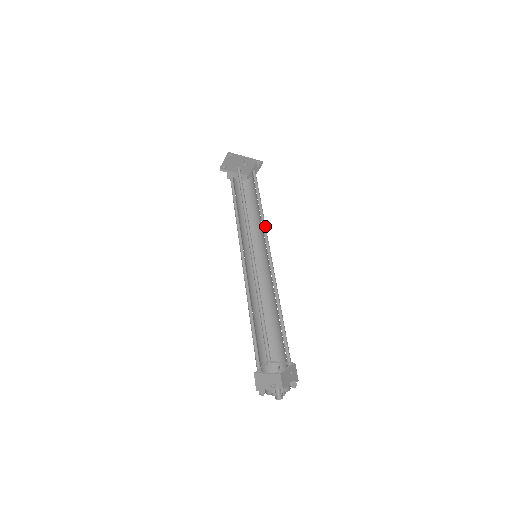
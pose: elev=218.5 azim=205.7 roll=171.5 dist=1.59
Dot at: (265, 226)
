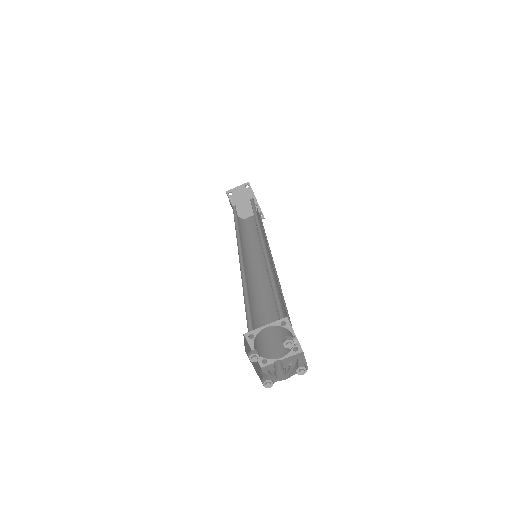
Dot at: occluded
